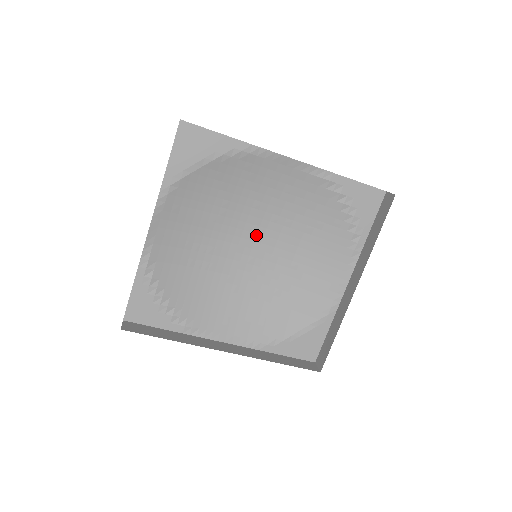
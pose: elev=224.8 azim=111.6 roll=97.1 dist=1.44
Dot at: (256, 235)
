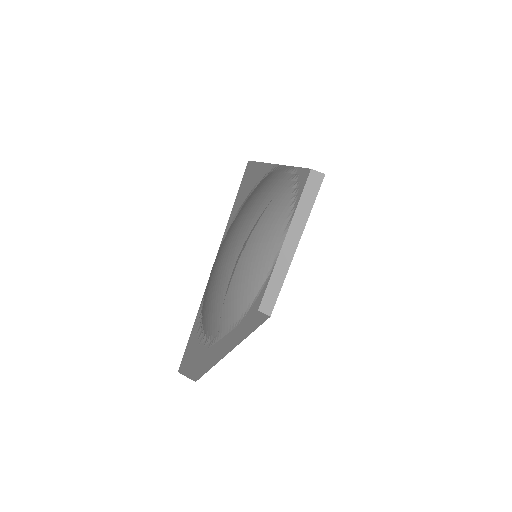
Dot at: (240, 234)
